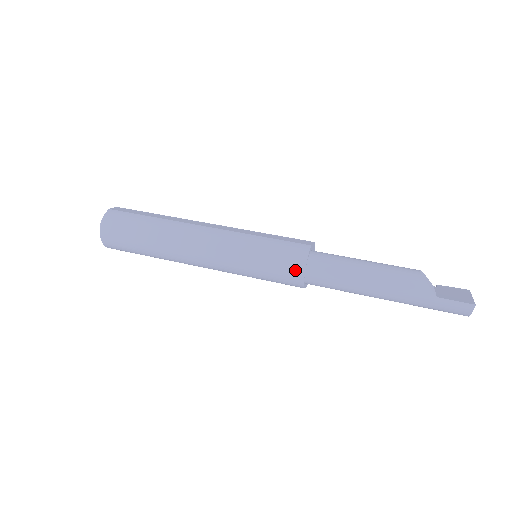
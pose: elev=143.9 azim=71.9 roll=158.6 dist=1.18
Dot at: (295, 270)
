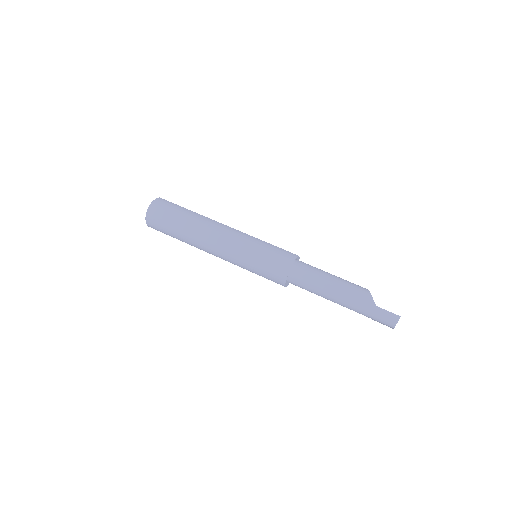
Dot at: (283, 267)
